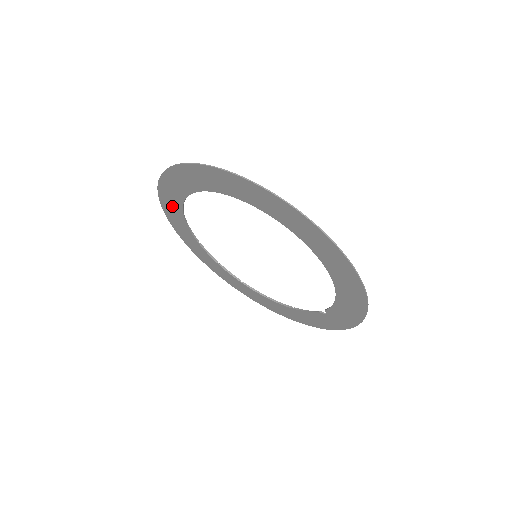
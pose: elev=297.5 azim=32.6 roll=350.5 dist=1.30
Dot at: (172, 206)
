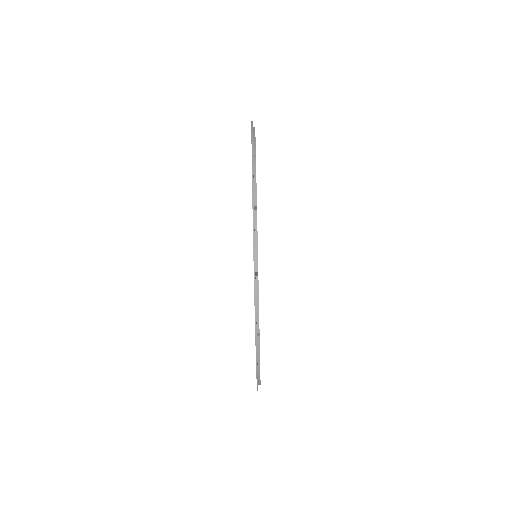
Dot at: occluded
